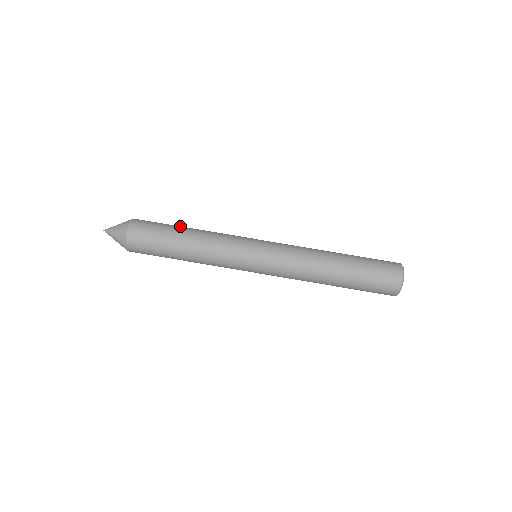
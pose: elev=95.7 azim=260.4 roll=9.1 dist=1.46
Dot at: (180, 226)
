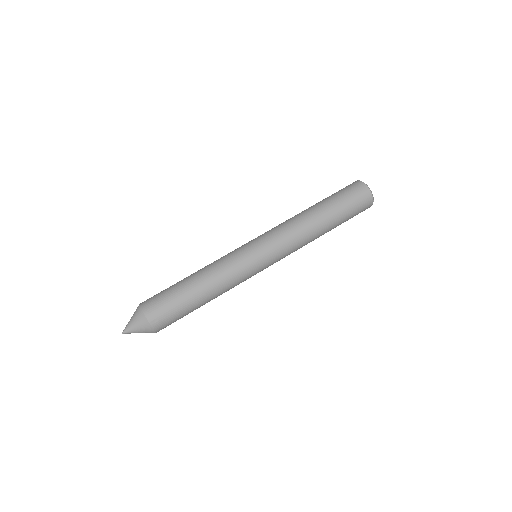
Dot at: occluded
